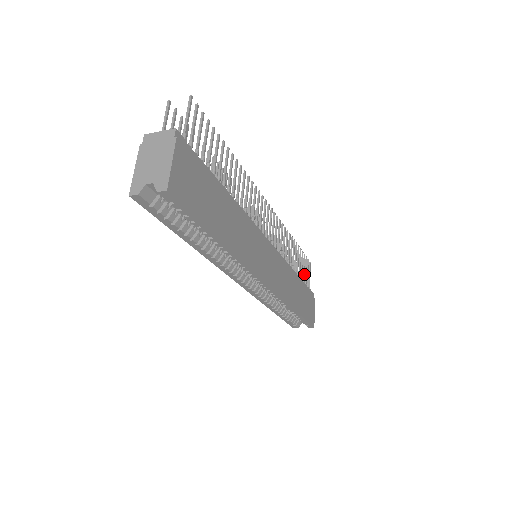
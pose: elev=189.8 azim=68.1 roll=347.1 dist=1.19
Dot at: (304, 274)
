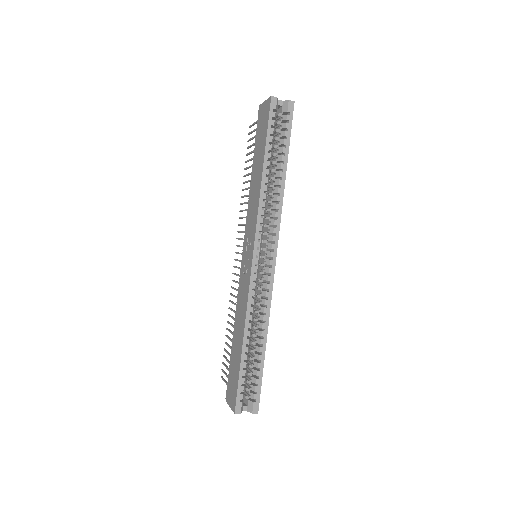
Dot at: occluded
